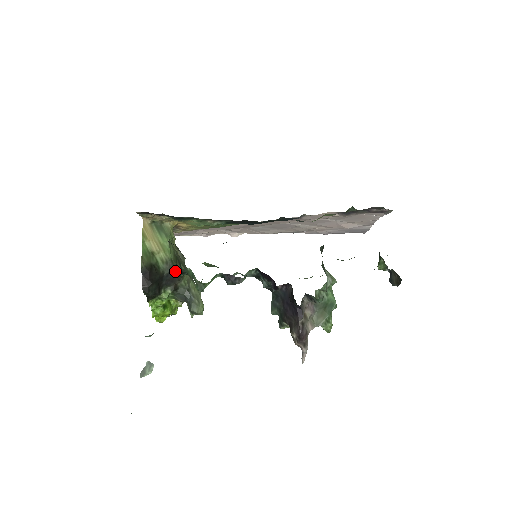
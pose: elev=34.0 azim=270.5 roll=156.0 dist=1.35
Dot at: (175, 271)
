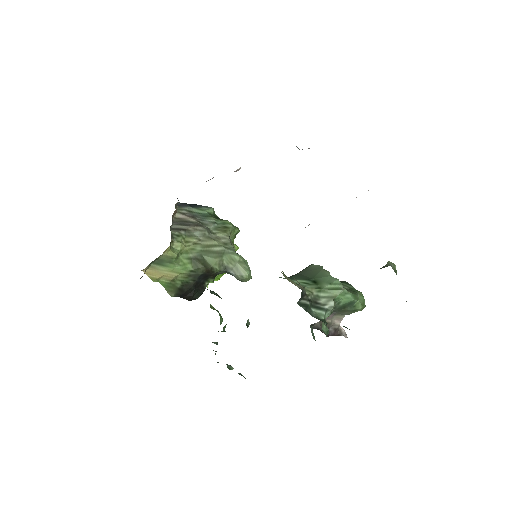
Dot at: (202, 274)
